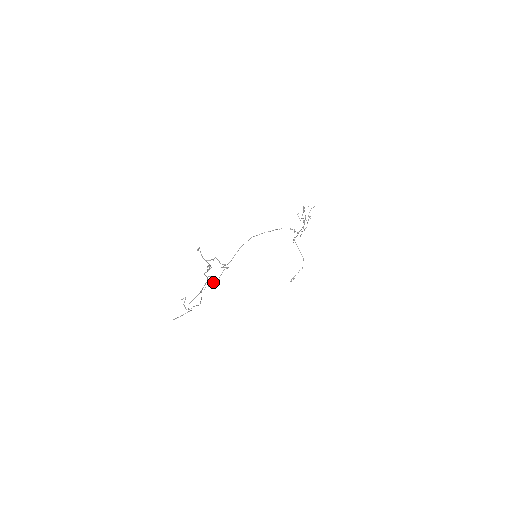
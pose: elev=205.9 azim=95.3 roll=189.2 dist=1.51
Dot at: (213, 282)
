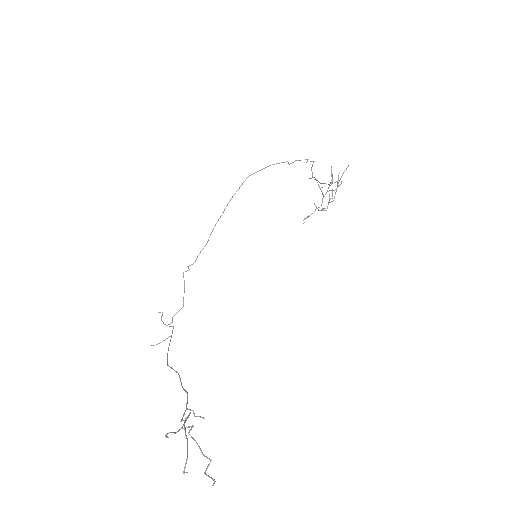
Dot at: (198, 255)
